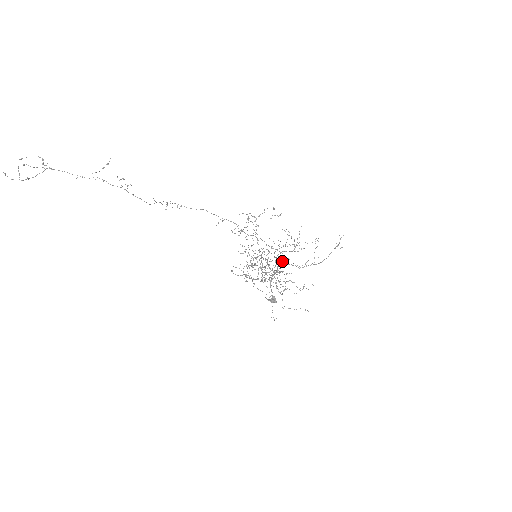
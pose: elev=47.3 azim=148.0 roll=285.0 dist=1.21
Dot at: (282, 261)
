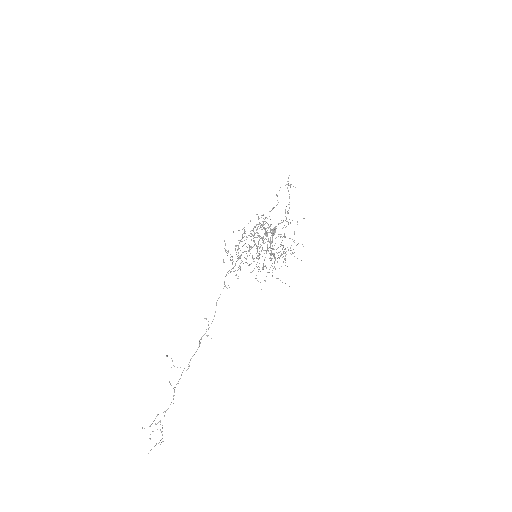
Dot at: occluded
